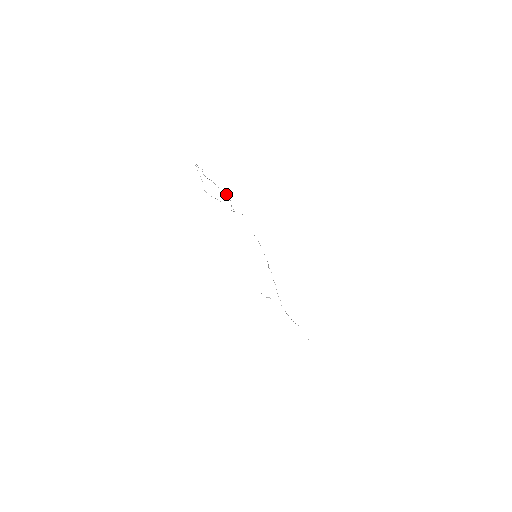
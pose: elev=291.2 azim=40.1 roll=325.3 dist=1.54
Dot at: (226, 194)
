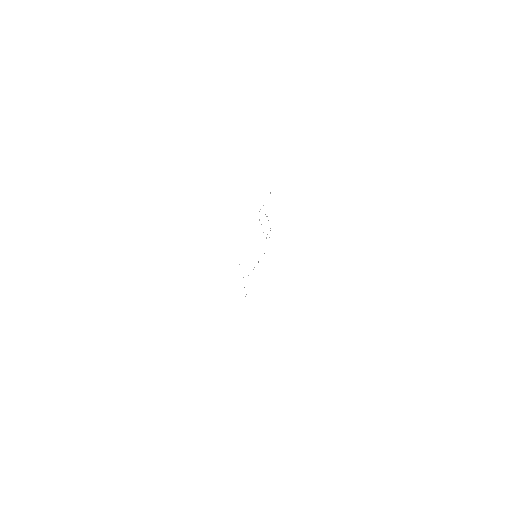
Dot at: occluded
